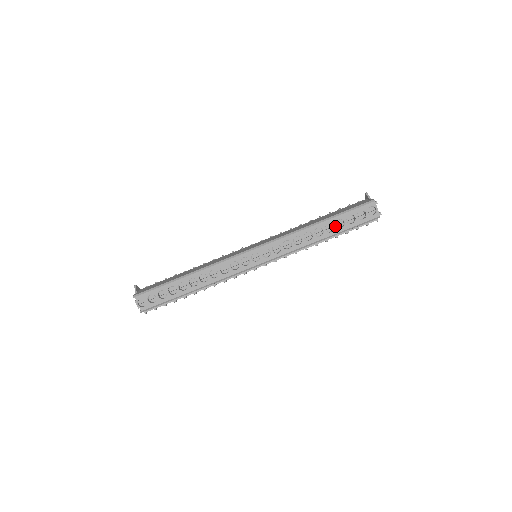
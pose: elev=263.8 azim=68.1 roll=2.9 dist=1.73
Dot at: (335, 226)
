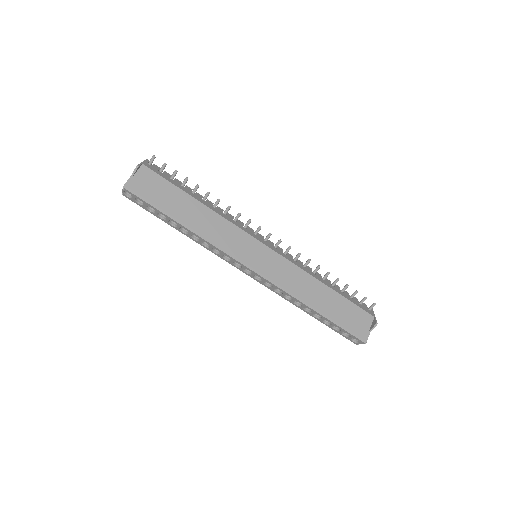
Dot at: (322, 320)
